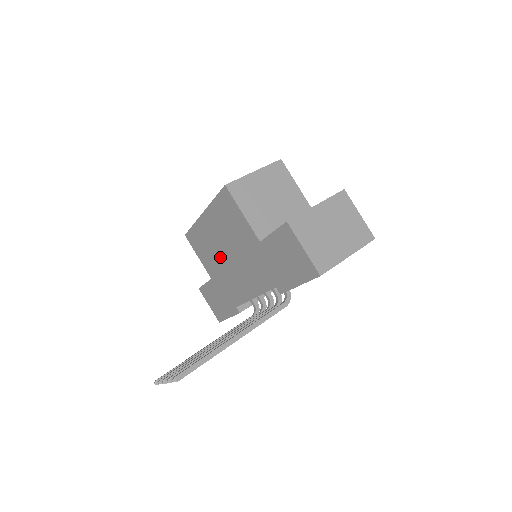
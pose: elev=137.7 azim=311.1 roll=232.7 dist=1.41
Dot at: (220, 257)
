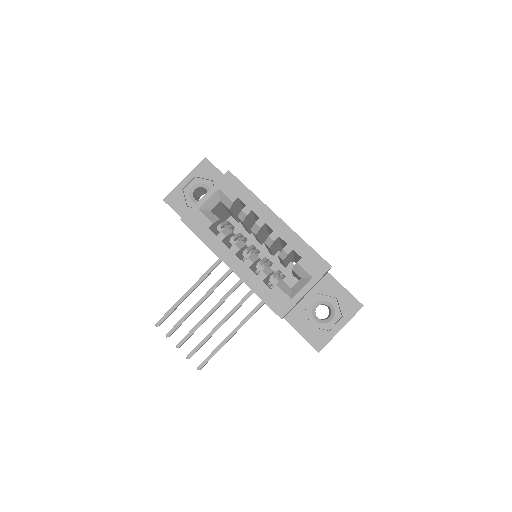
Dot at: occluded
